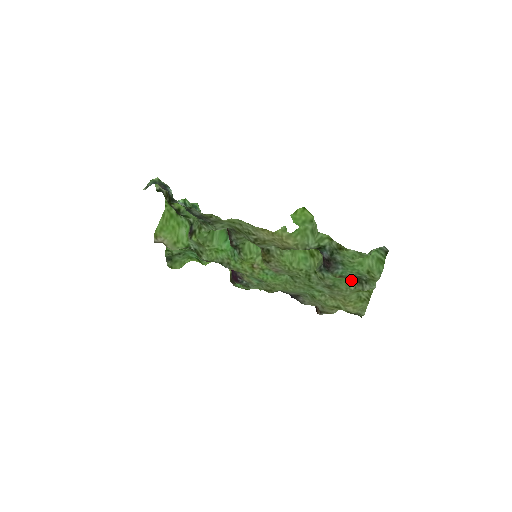
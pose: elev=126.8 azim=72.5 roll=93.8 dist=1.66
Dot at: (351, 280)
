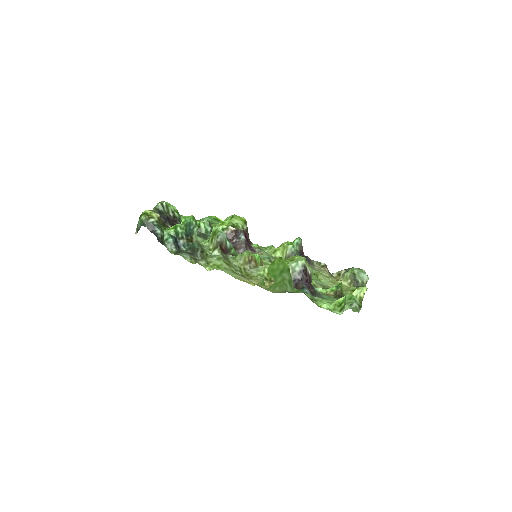
Dot at: occluded
